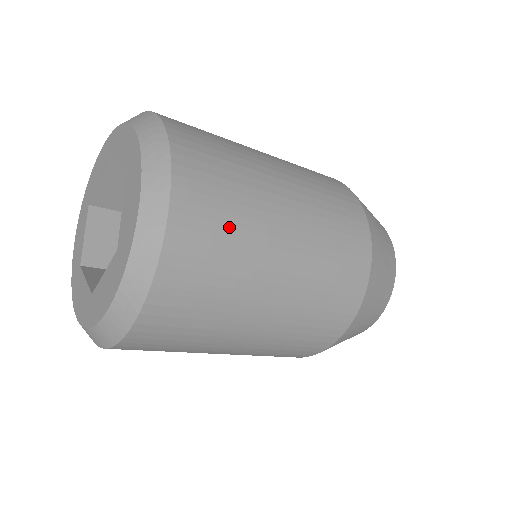
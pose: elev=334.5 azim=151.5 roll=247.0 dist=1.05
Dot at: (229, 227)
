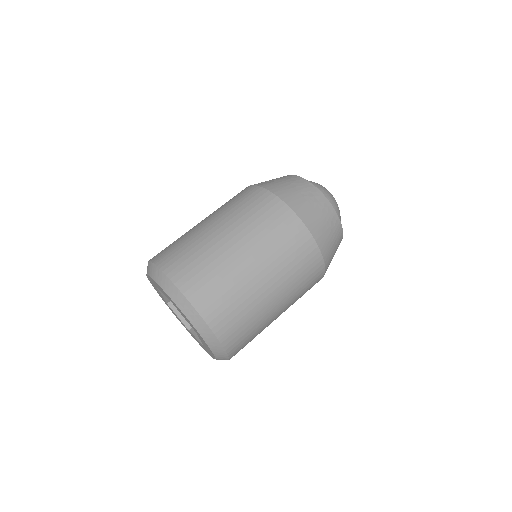
Dot at: (227, 293)
